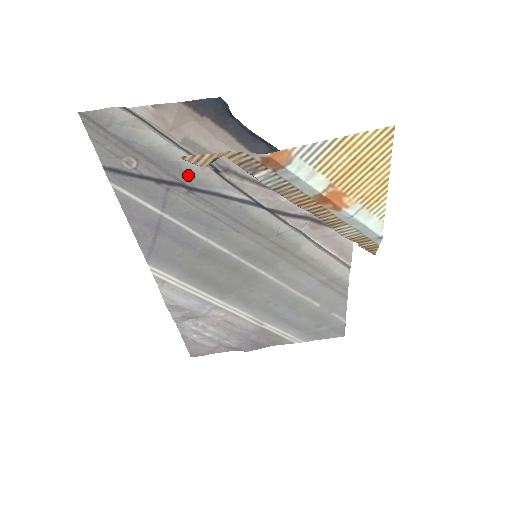
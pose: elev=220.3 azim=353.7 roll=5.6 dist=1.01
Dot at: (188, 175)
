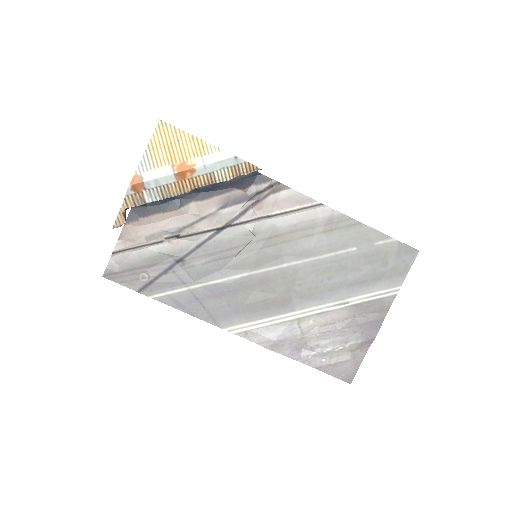
Dot at: (171, 254)
